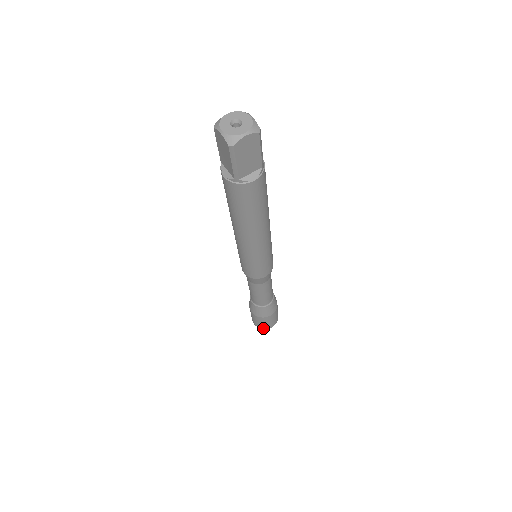
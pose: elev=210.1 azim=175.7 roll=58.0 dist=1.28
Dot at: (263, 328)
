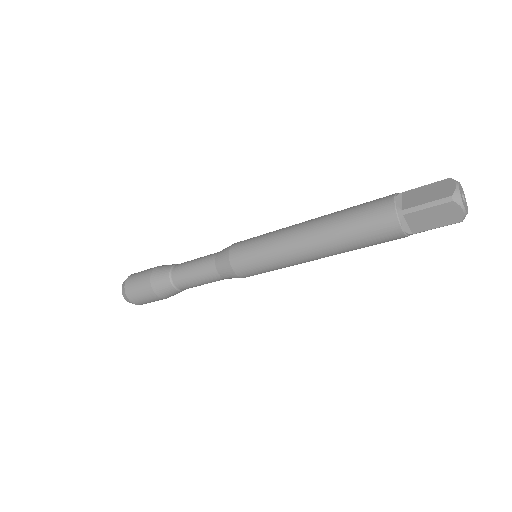
Dot at: (127, 292)
